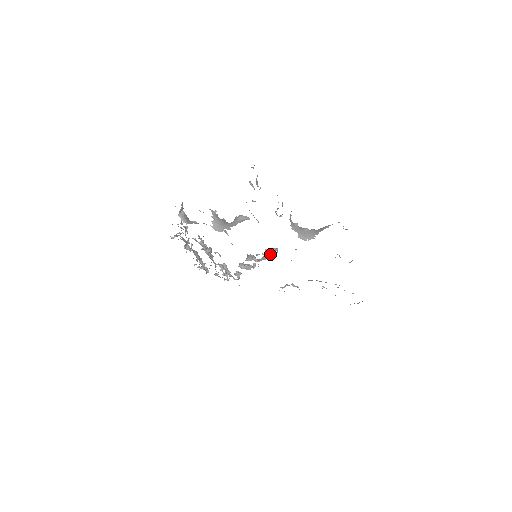
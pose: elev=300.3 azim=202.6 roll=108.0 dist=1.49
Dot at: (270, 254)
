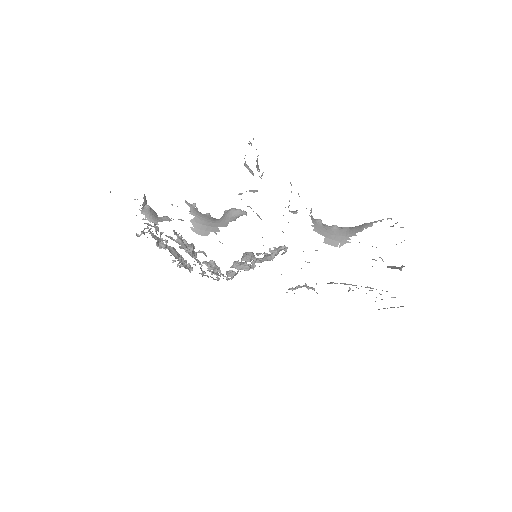
Dot at: (276, 254)
